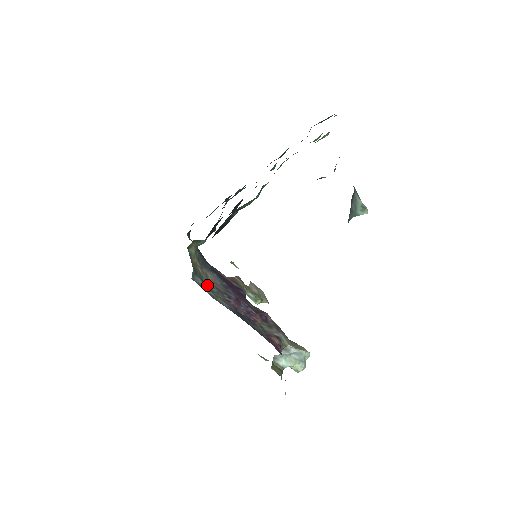
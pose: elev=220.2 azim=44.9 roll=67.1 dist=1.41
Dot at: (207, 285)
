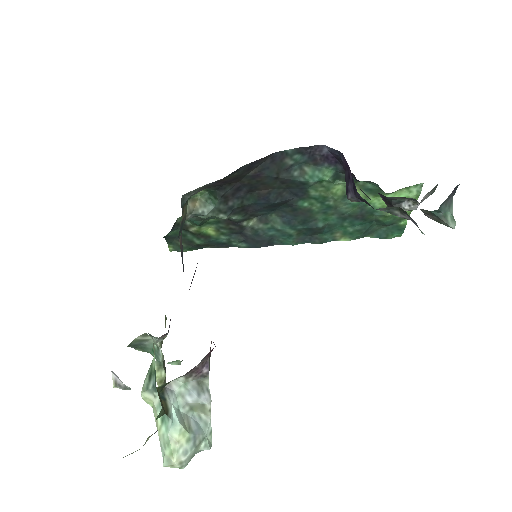
Dot at: occluded
